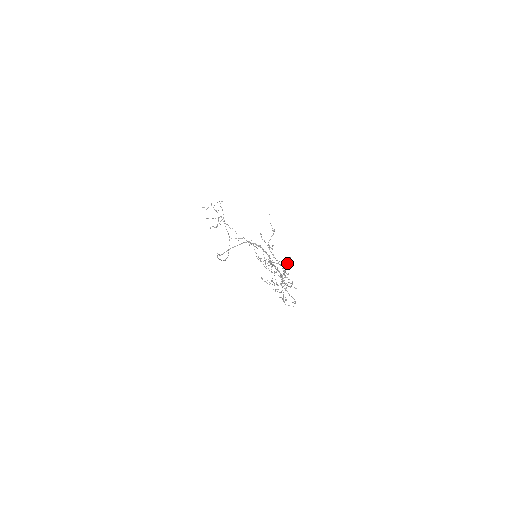
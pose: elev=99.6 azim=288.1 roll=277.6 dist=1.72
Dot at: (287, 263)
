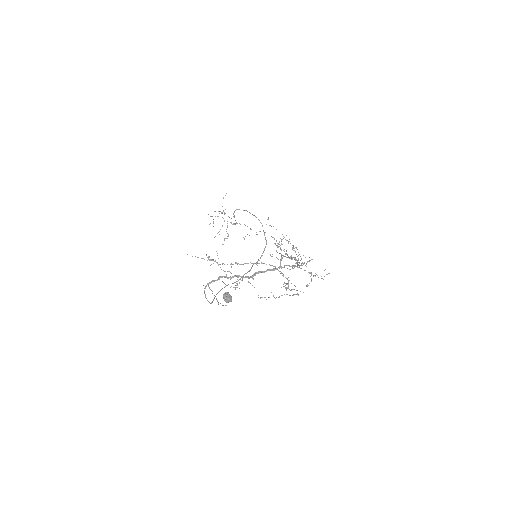
Dot at: (227, 302)
